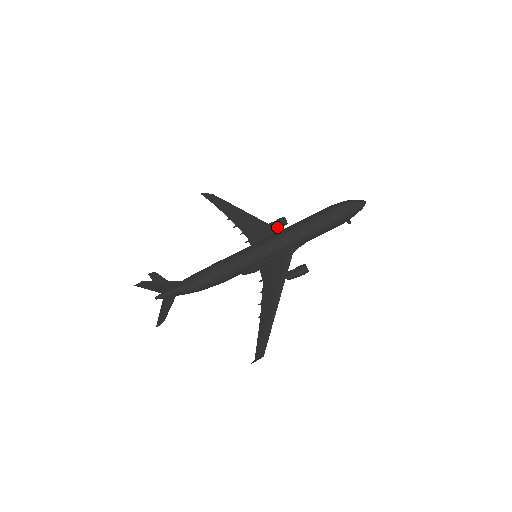
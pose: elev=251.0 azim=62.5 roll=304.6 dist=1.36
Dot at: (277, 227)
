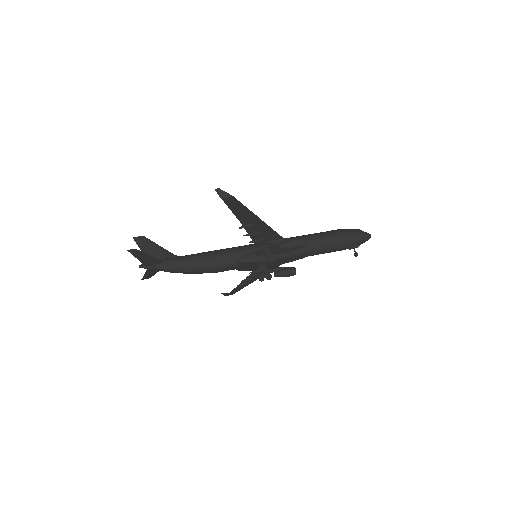
Dot at: (285, 270)
